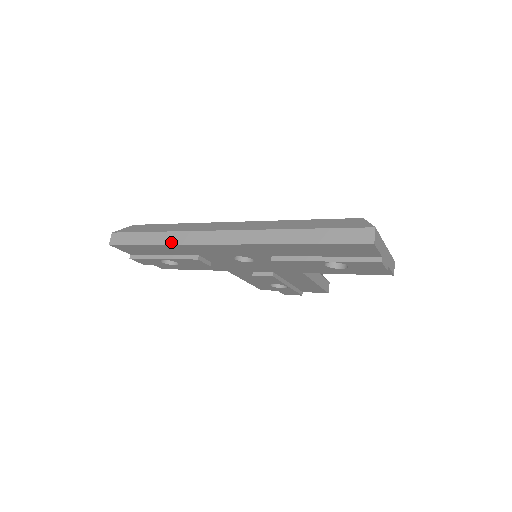
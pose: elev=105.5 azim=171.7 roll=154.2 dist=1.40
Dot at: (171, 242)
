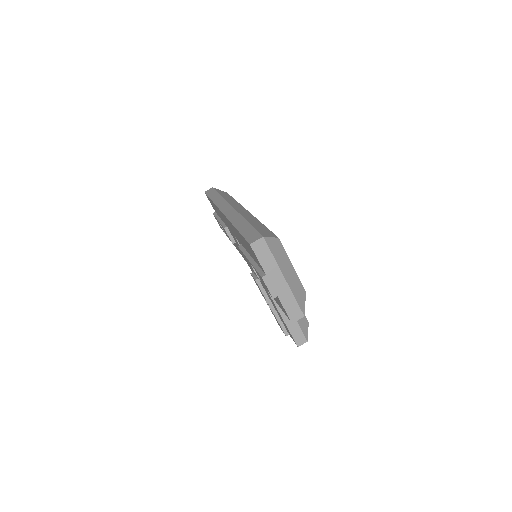
Dot at: (215, 201)
